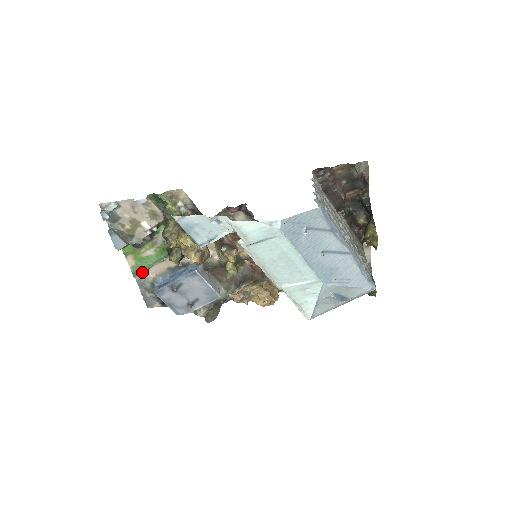
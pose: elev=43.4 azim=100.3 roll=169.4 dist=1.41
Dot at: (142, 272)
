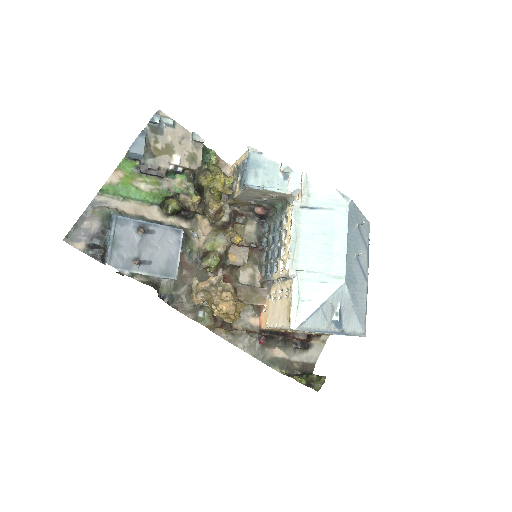
Dot at: (112, 197)
